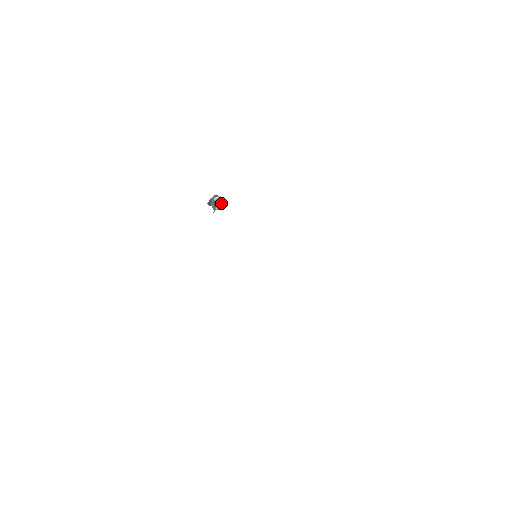
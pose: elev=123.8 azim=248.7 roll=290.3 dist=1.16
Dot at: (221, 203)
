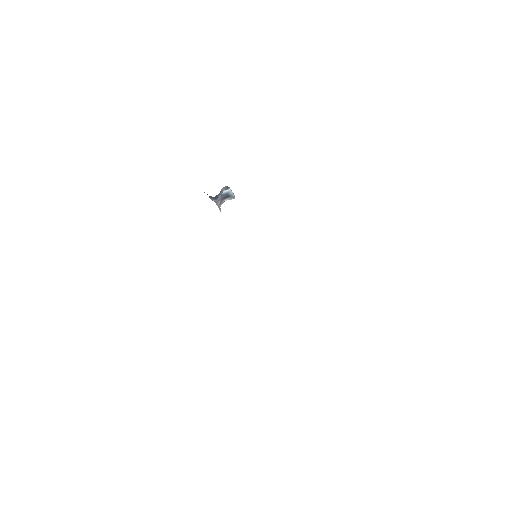
Dot at: (231, 195)
